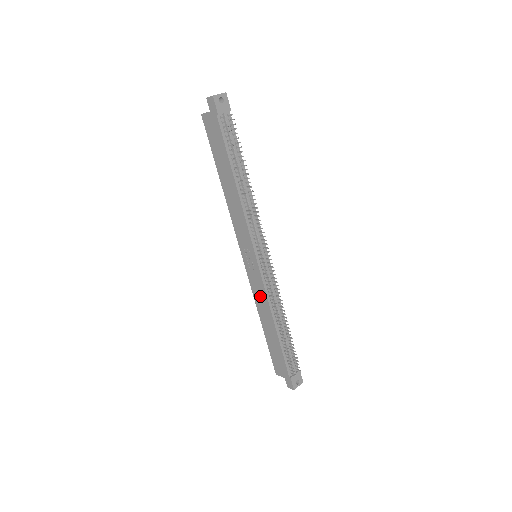
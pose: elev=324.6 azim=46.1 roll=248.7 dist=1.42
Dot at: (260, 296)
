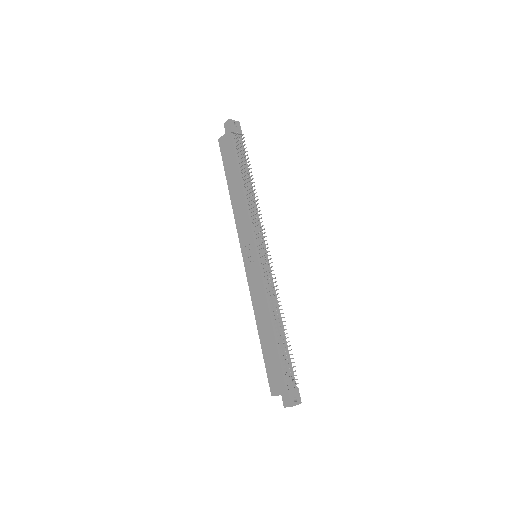
Dot at: (258, 295)
